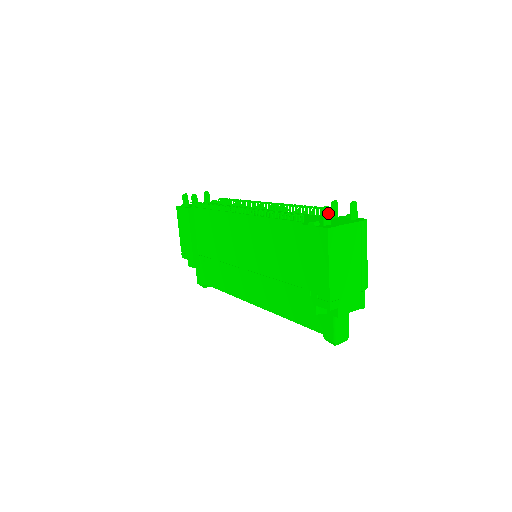
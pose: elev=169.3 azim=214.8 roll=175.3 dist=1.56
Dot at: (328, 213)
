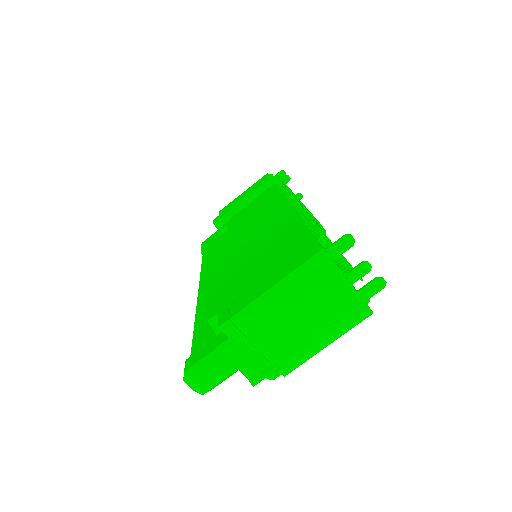
Dot at: (346, 245)
